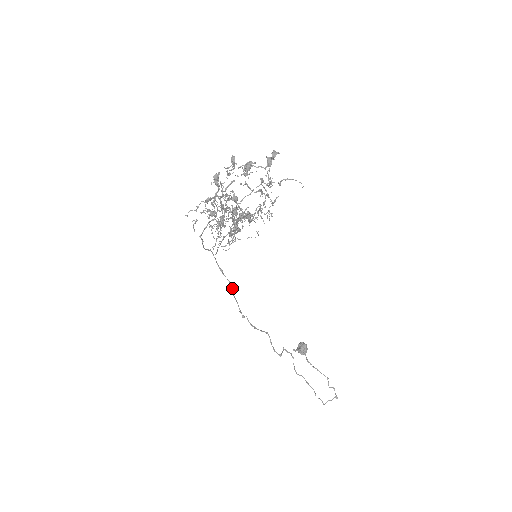
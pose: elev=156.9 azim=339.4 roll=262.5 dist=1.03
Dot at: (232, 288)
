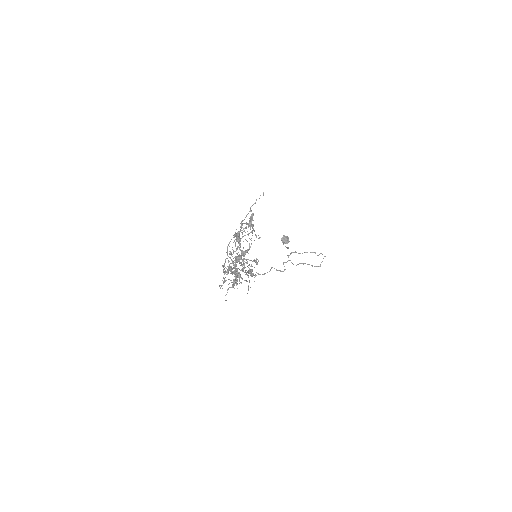
Dot at: occluded
